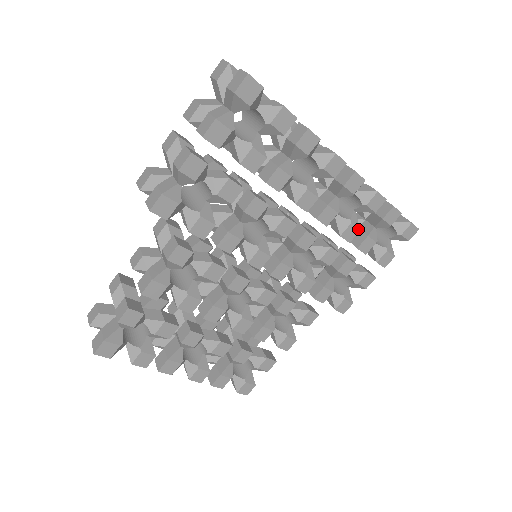
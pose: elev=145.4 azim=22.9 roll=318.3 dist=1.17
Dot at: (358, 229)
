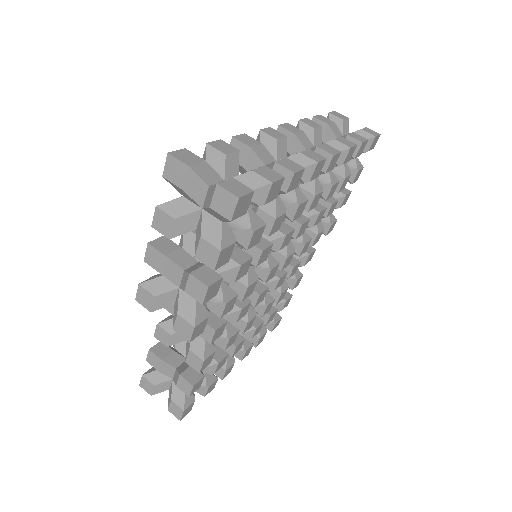
Dot at: (338, 183)
